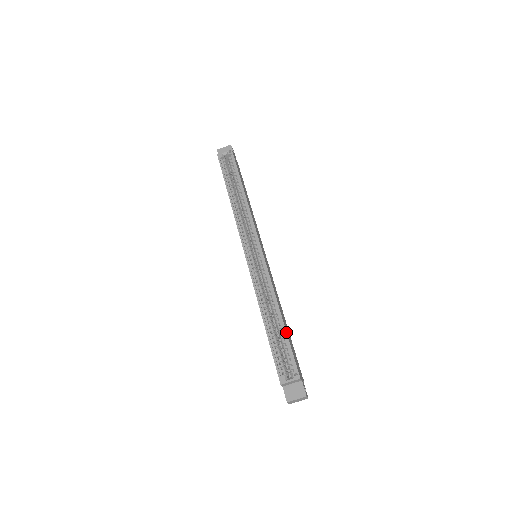
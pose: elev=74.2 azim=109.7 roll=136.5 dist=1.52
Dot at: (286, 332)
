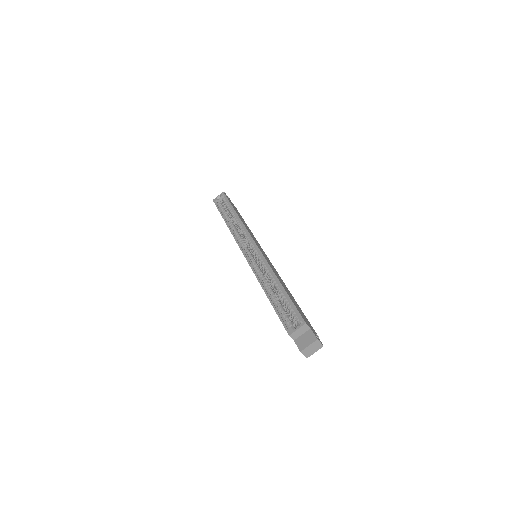
Dot at: (286, 293)
